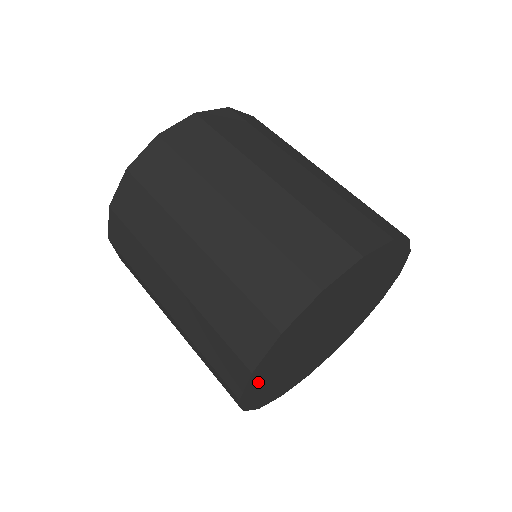
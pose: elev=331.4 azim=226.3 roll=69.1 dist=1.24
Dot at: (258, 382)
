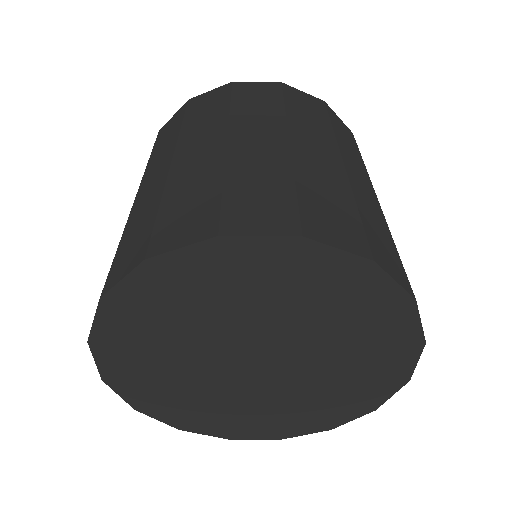
Dot at: (125, 370)
